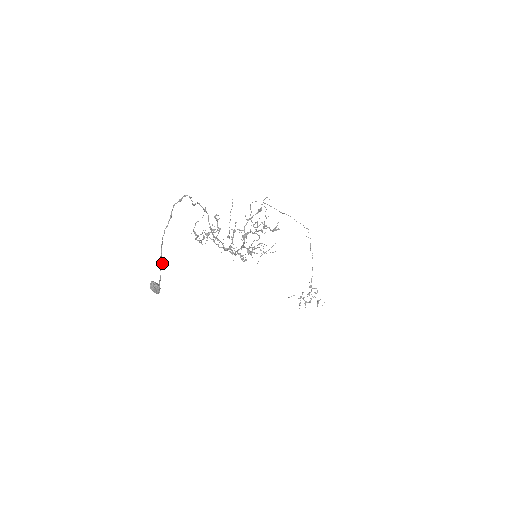
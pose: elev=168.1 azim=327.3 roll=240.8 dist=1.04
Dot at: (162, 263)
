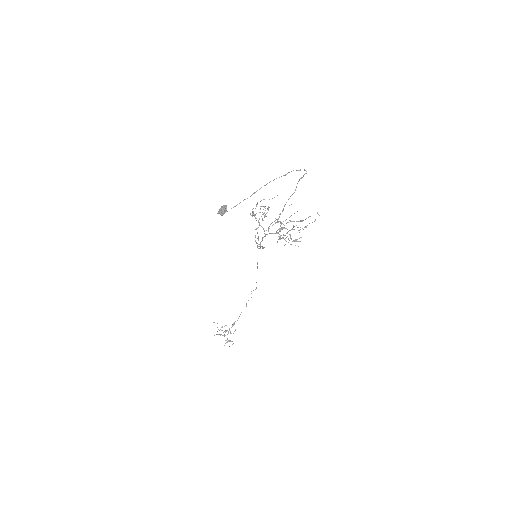
Dot at: occluded
